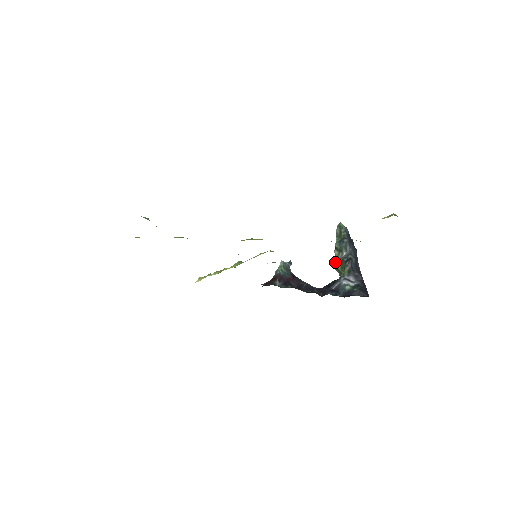
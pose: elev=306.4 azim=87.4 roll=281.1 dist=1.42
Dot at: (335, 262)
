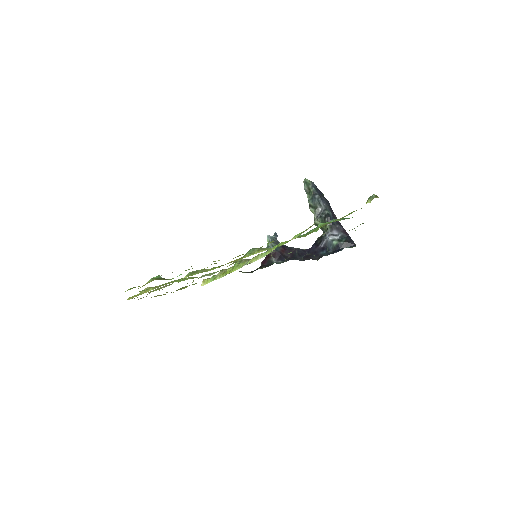
Dot at: (314, 220)
